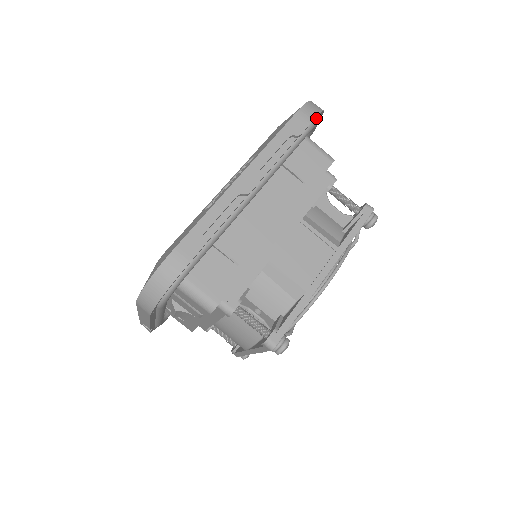
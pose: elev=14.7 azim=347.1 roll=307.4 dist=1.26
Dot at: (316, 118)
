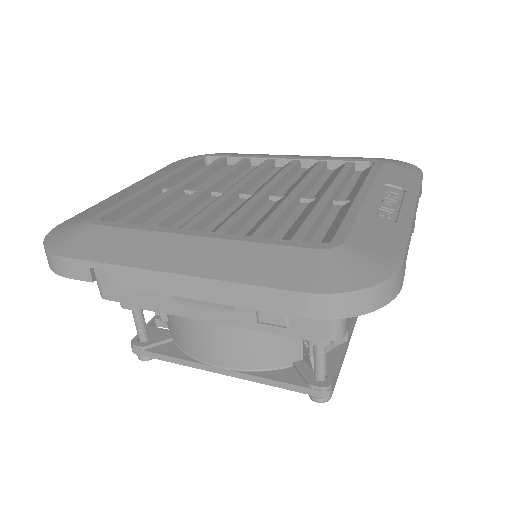
Dot at: occluded
